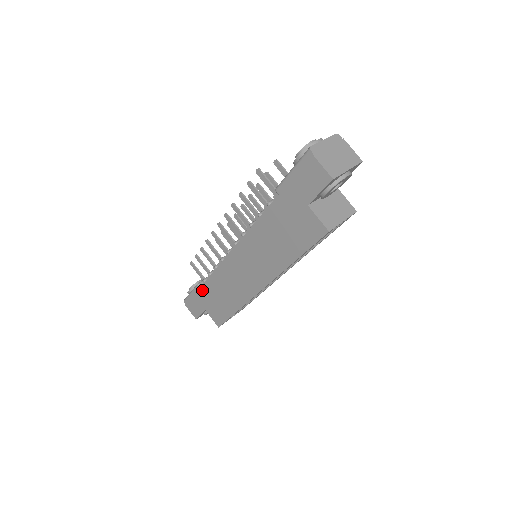
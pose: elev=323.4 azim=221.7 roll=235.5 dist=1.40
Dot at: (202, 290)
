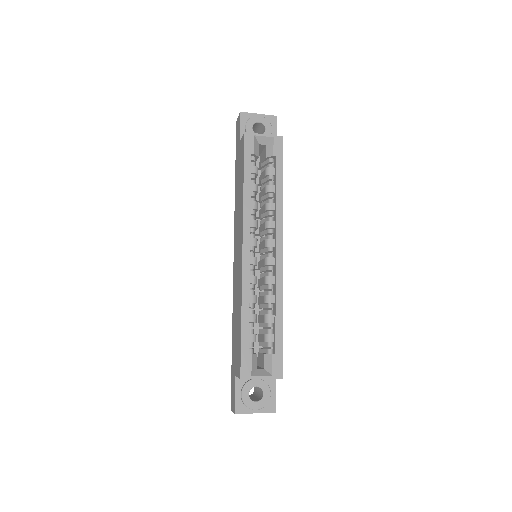
Dot at: (232, 350)
